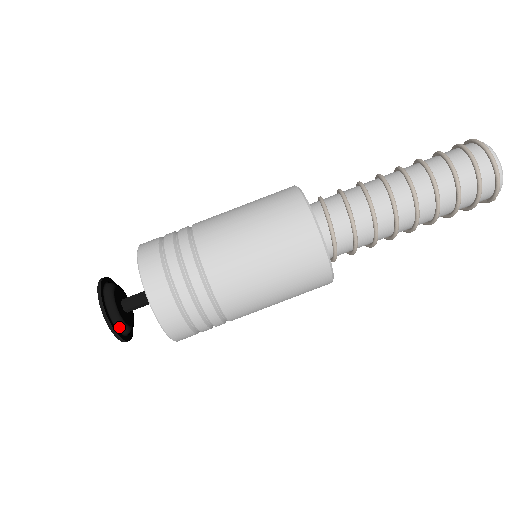
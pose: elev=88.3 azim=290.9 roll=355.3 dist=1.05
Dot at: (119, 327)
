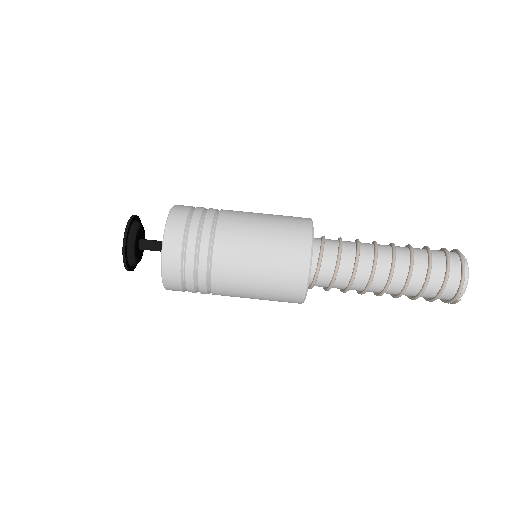
Dot at: (129, 246)
